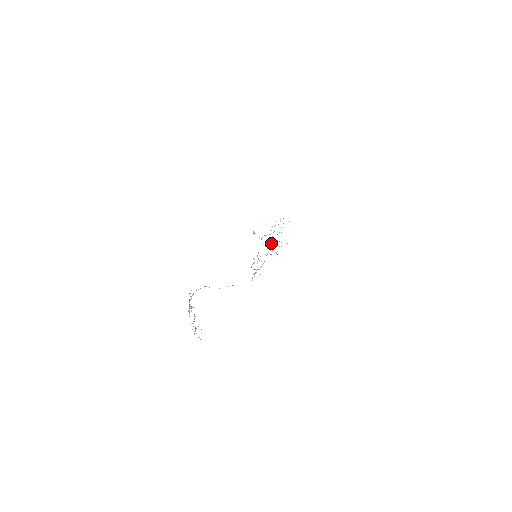
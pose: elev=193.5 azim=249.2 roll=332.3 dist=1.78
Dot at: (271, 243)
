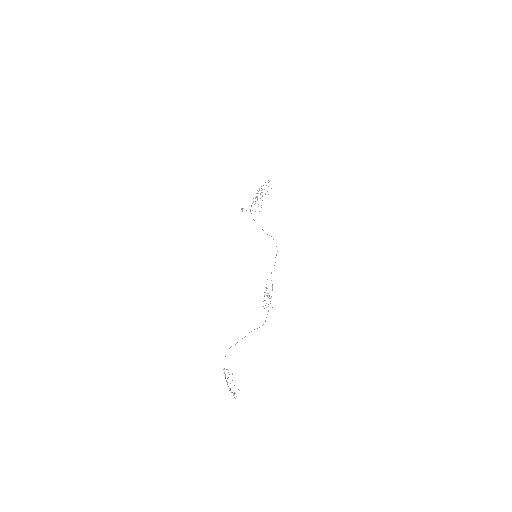
Dot at: occluded
